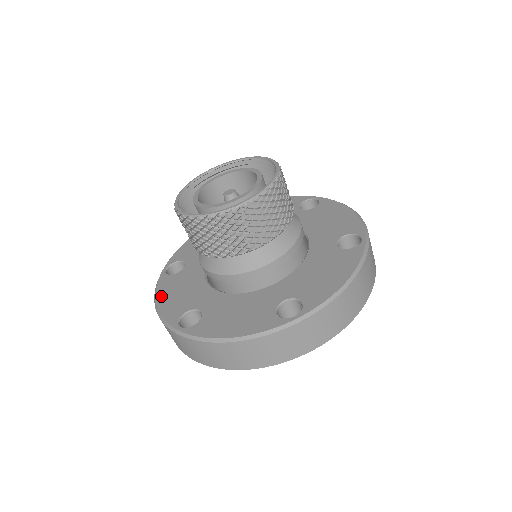
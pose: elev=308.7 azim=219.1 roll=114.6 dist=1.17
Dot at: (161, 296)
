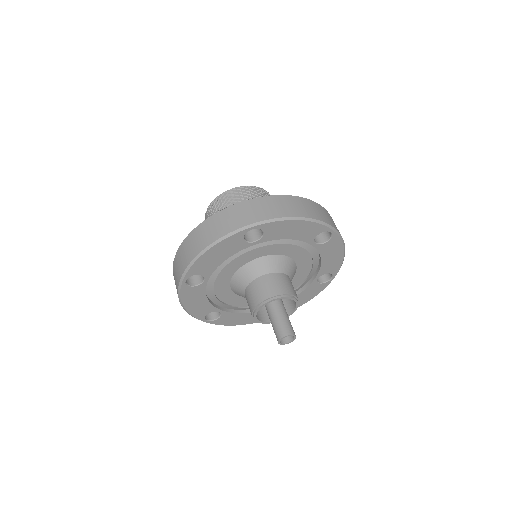
Dot at: occluded
